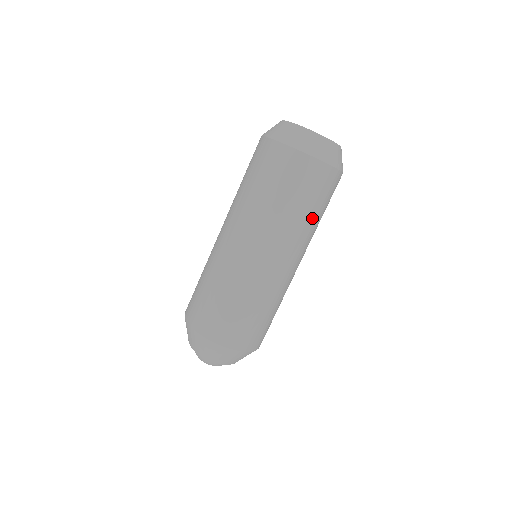
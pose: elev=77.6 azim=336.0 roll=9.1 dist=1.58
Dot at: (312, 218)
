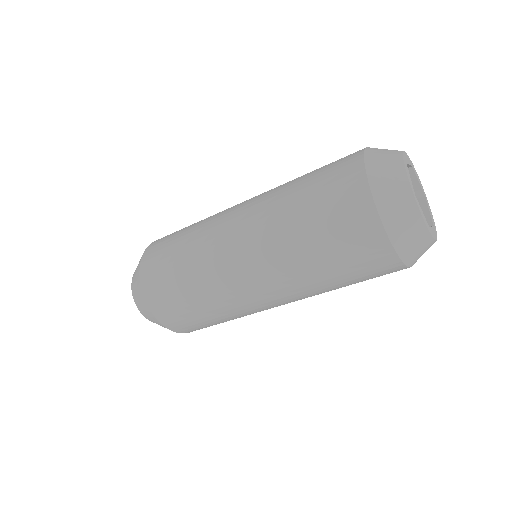
Dot at: occluded
